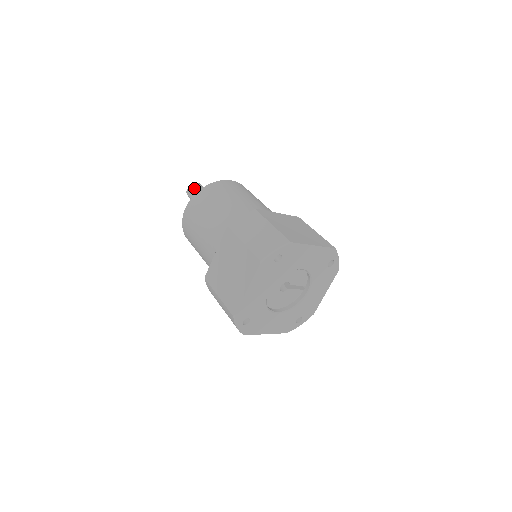
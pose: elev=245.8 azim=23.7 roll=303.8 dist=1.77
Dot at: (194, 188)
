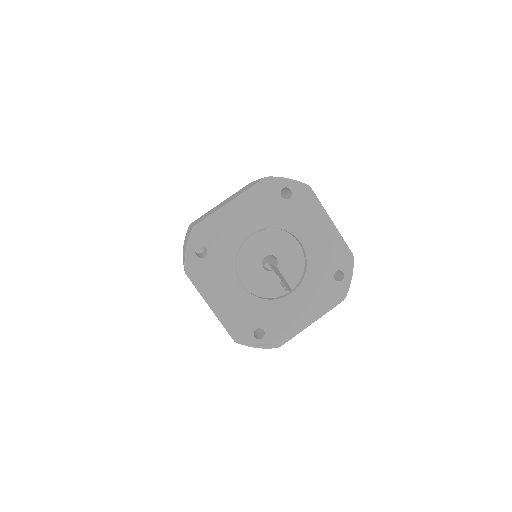
Dot at: occluded
